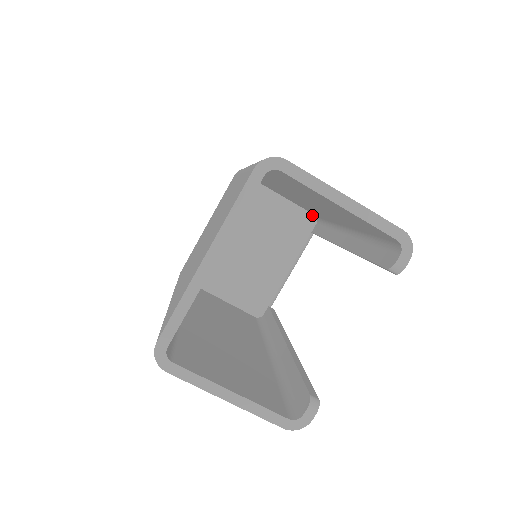
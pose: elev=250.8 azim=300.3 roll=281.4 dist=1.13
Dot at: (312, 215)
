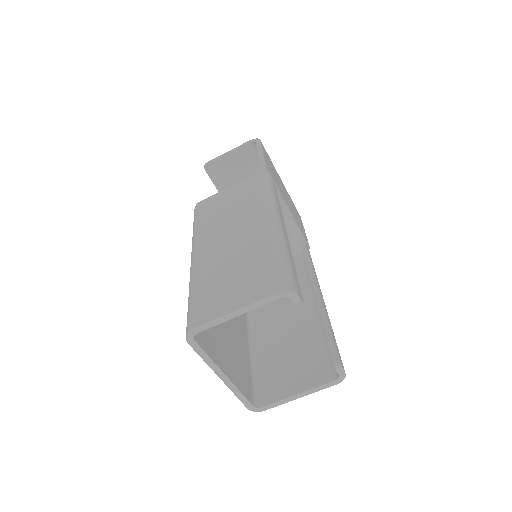
Dot at: occluded
